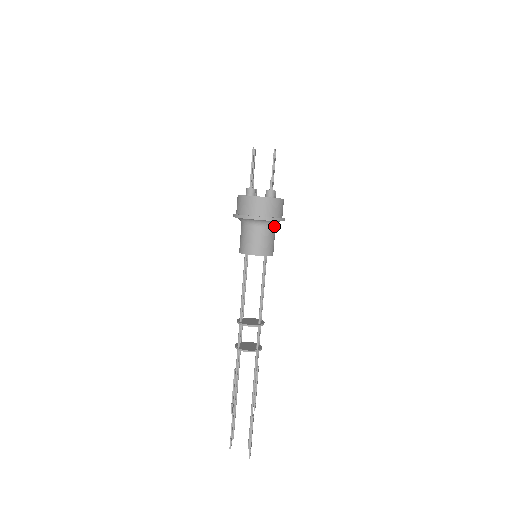
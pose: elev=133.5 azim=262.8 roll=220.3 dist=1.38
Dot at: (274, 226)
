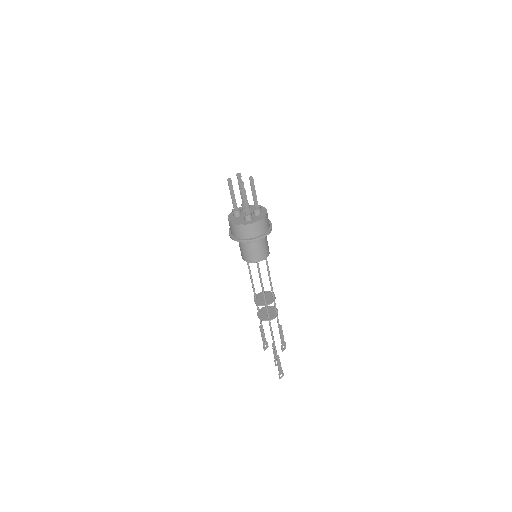
Dot at: occluded
